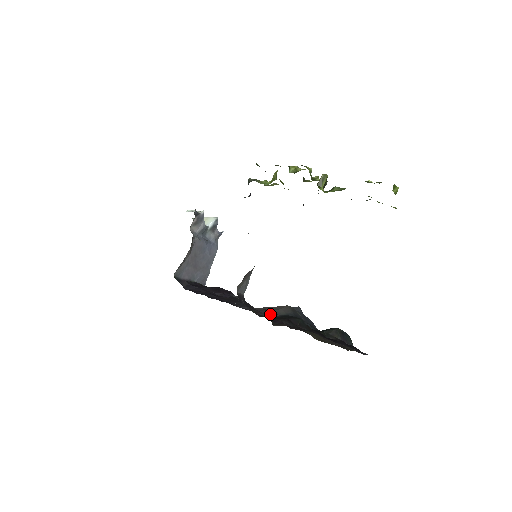
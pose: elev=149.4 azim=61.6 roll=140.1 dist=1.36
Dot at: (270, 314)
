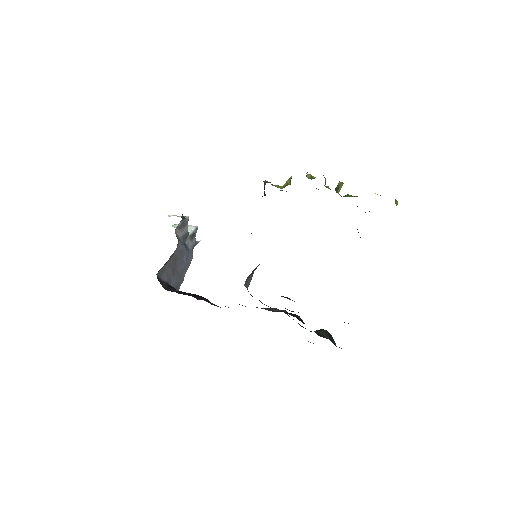
Dot at: (271, 310)
